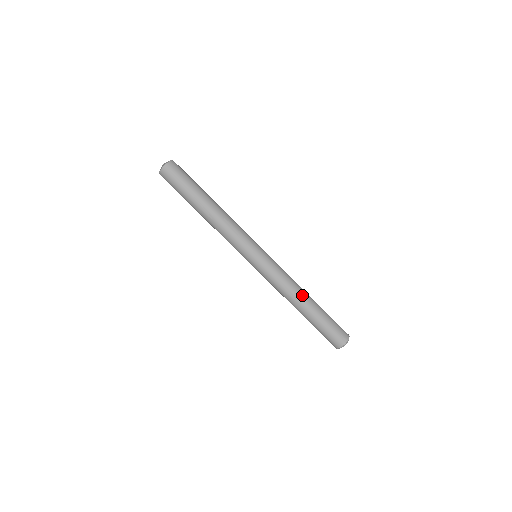
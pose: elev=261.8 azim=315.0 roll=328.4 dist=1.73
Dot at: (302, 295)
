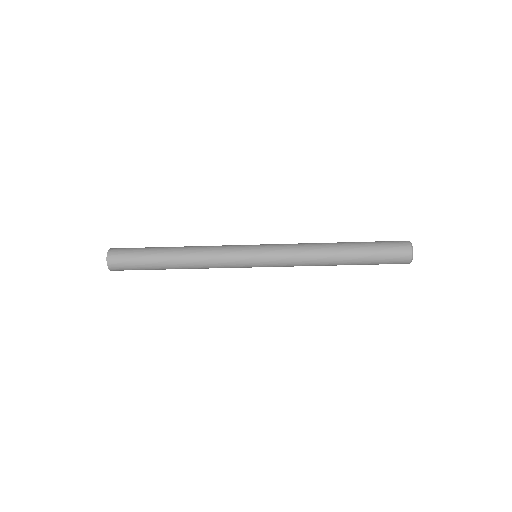
Dot at: (328, 265)
